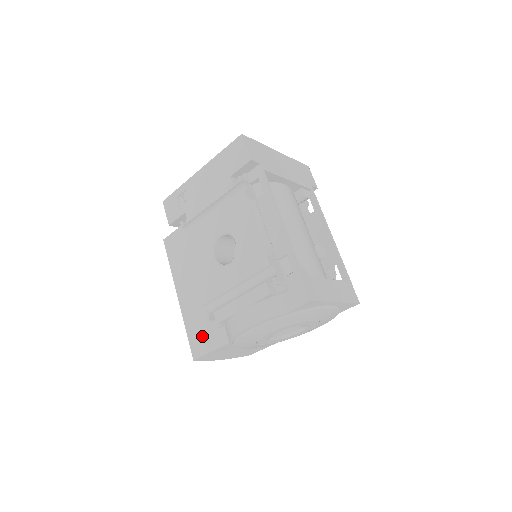
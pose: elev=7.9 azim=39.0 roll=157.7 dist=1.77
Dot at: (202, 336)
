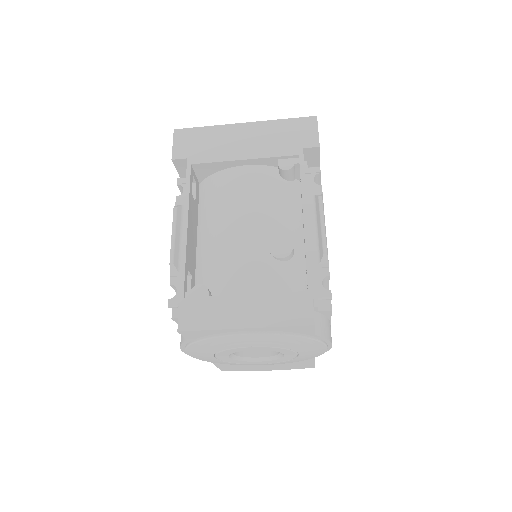
Dot at: occluded
